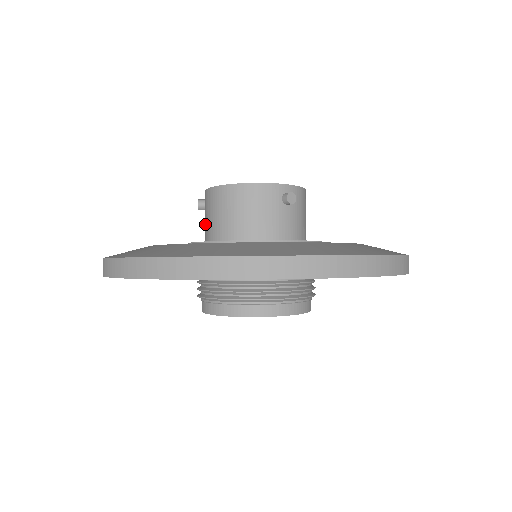
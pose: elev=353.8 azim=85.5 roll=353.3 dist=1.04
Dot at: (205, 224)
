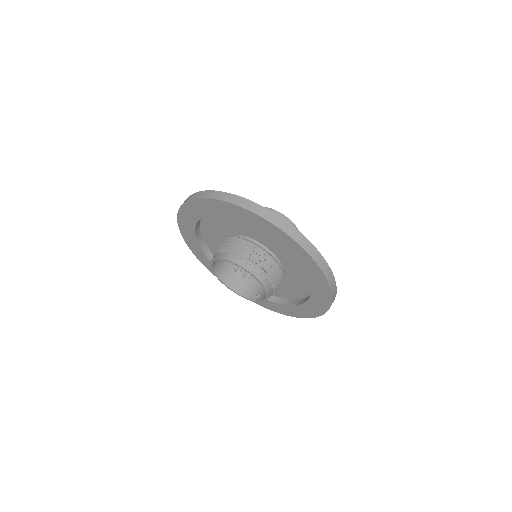
Dot at: occluded
